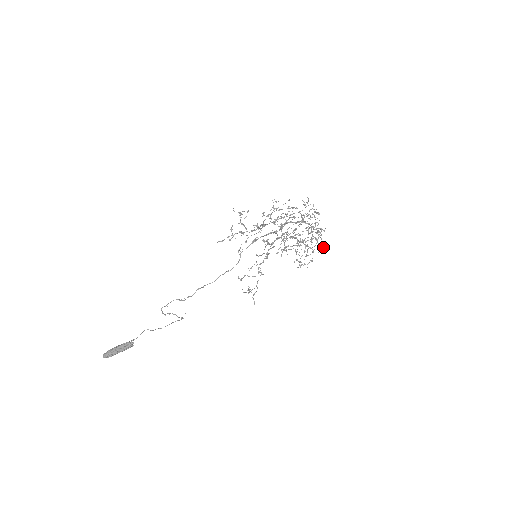
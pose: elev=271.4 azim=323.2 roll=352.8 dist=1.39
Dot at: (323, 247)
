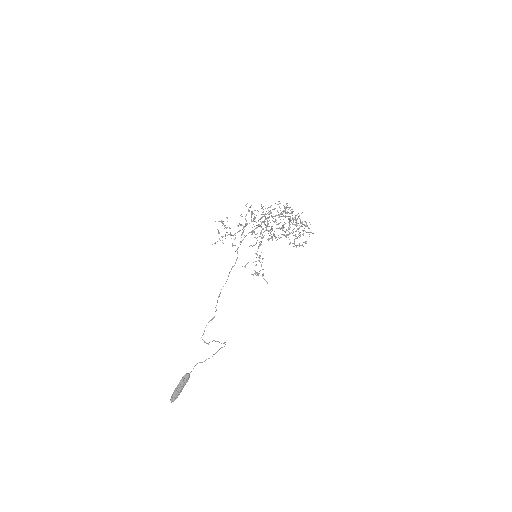
Dot at: (313, 233)
